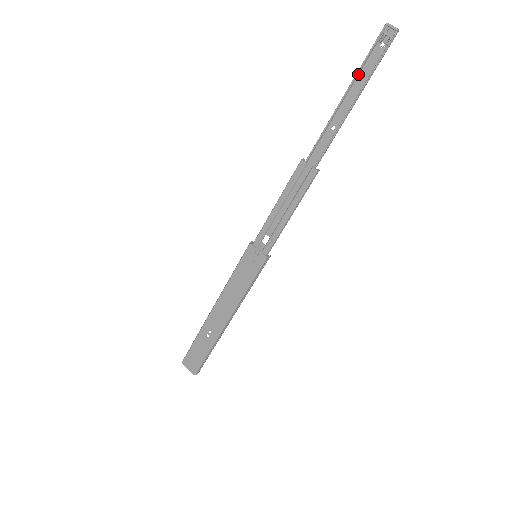
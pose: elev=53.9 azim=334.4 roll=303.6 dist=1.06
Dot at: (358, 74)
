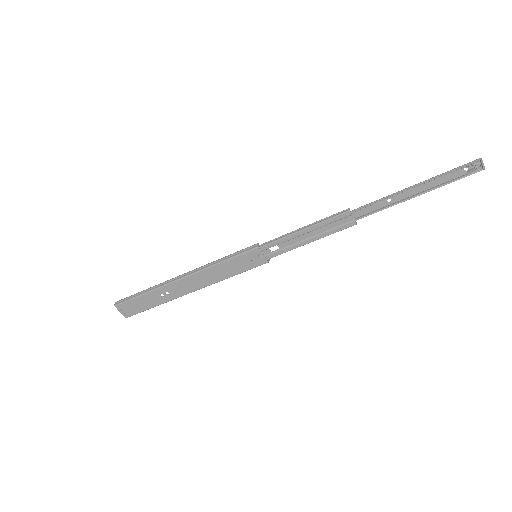
Dot at: (435, 177)
